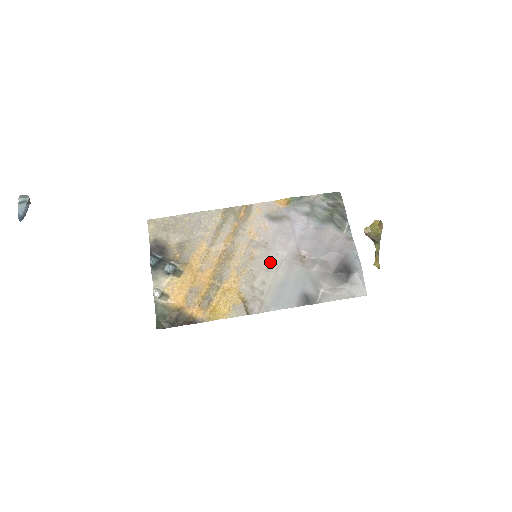
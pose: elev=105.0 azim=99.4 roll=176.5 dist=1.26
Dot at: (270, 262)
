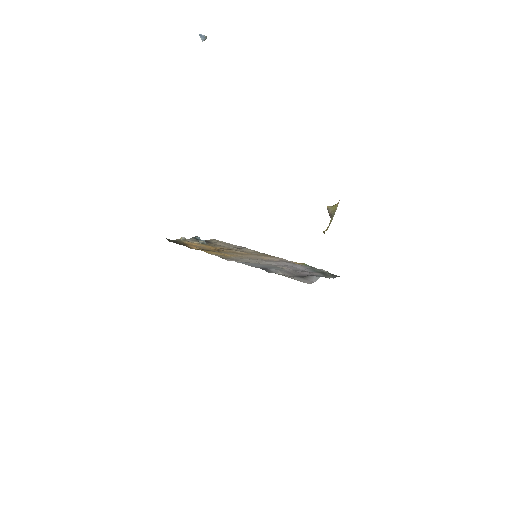
Dot at: (262, 261)
